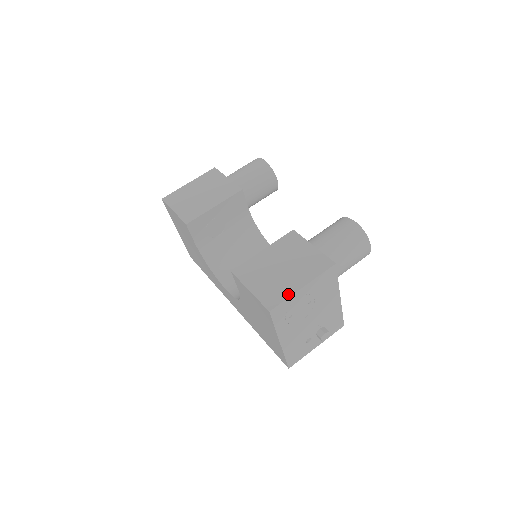
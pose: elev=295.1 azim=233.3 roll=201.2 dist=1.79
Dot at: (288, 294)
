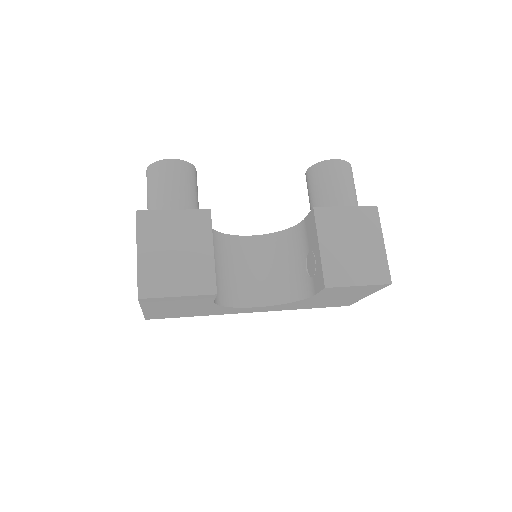
Dot at: (384, 259)
